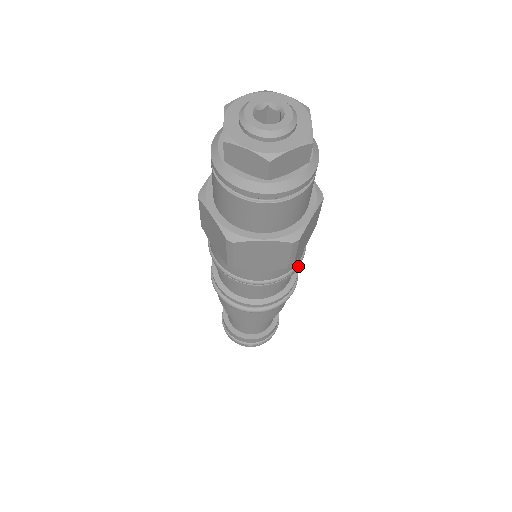
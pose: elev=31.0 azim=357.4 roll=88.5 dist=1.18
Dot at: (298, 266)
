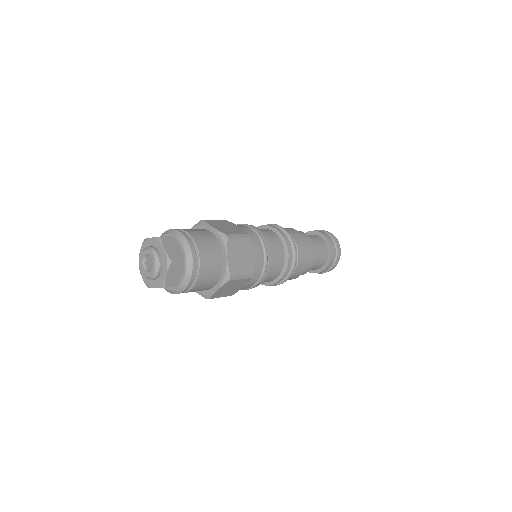
Dot at: (270, 255)
